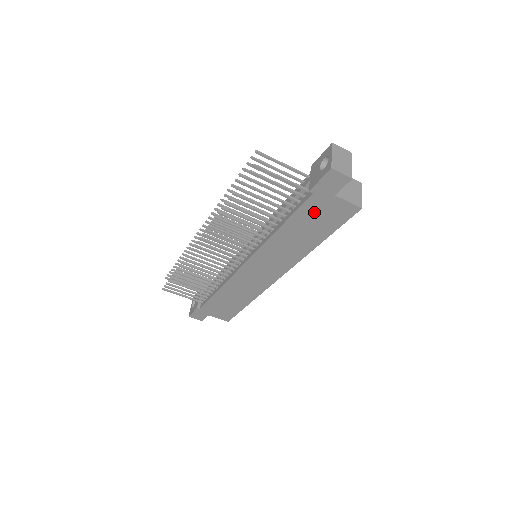
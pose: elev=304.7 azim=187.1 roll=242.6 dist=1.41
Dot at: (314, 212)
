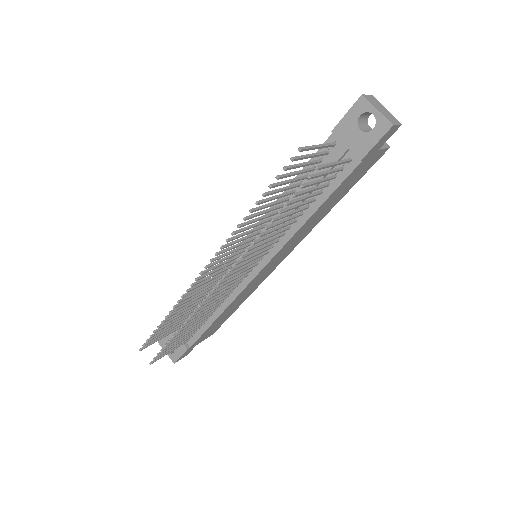
Dot at: (351, 178)
